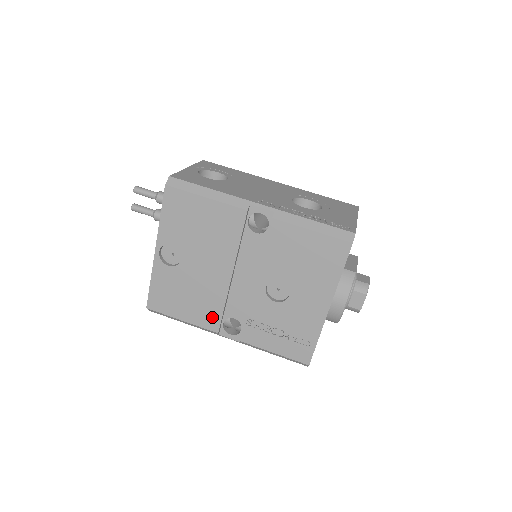
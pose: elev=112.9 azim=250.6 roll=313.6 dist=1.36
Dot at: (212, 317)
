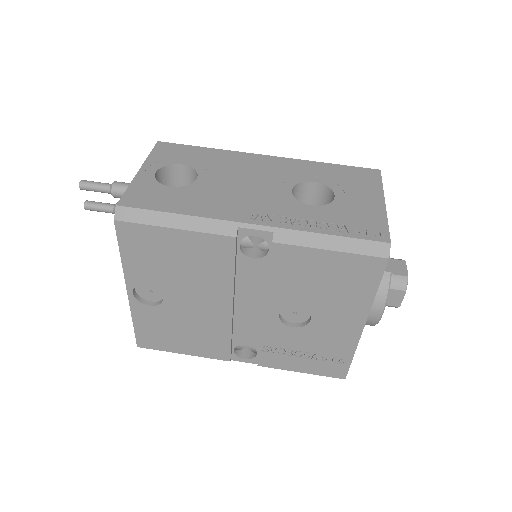
Dot at: (219, 348)
